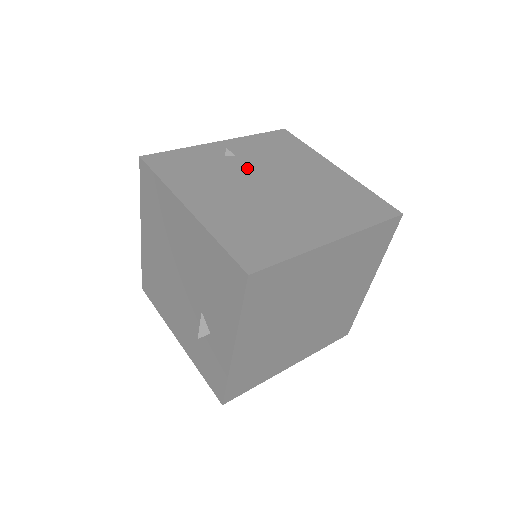
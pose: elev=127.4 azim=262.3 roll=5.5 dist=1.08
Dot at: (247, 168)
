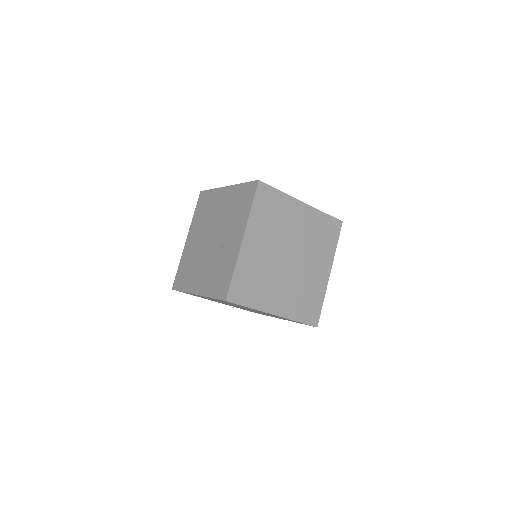
Dot at: occluded
